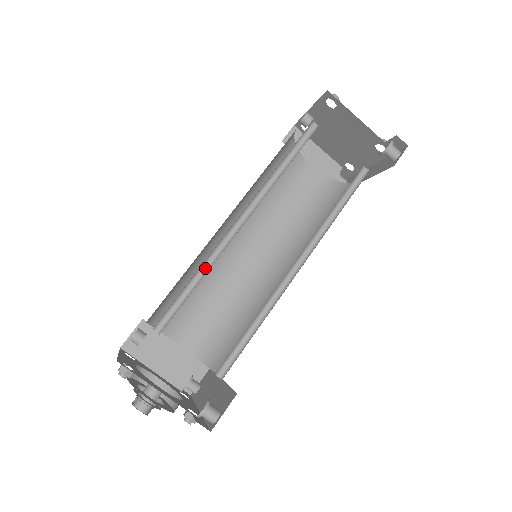
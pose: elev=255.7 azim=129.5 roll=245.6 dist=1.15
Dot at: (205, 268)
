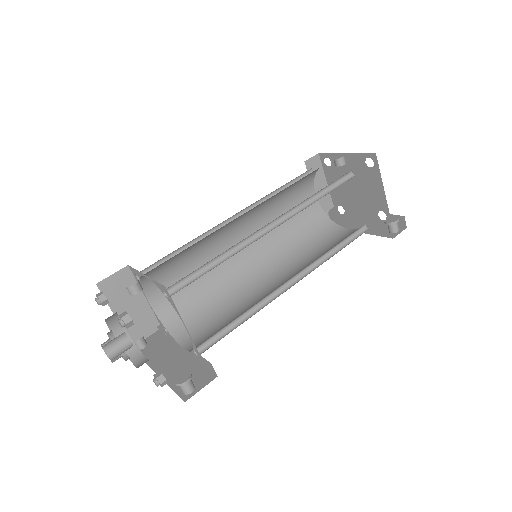
Dot at: (226, 254)
